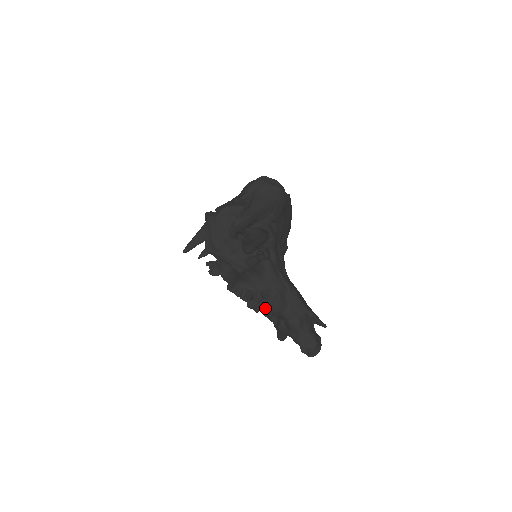
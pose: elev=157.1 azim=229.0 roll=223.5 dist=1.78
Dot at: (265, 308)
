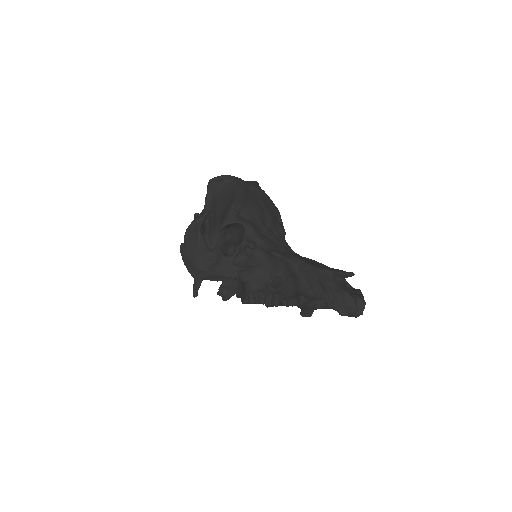
Dot at: (281, 296)
